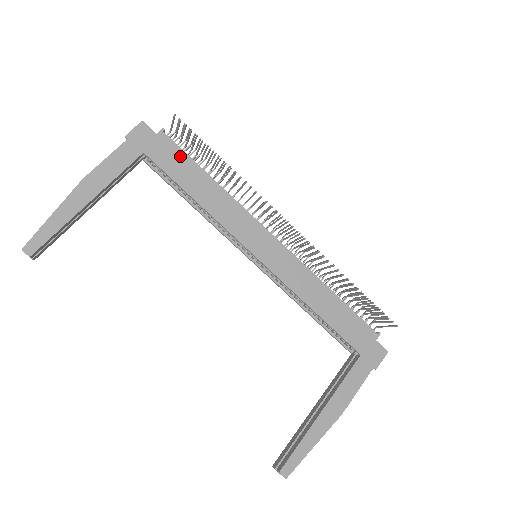
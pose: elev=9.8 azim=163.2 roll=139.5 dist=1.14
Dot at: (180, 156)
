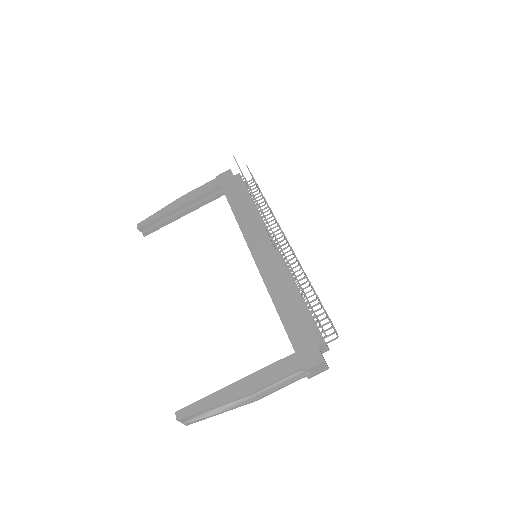
Dot at: (240, 188)
